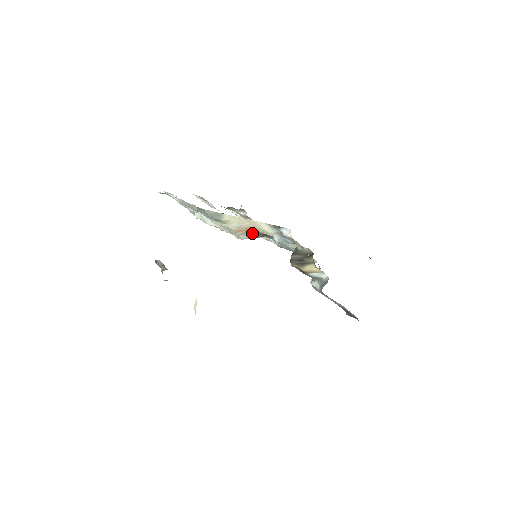
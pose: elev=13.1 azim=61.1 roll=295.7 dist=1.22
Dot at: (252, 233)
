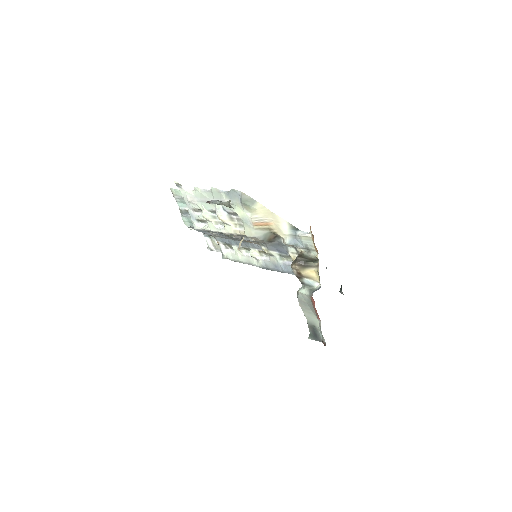
Dot at: (266, 231)
